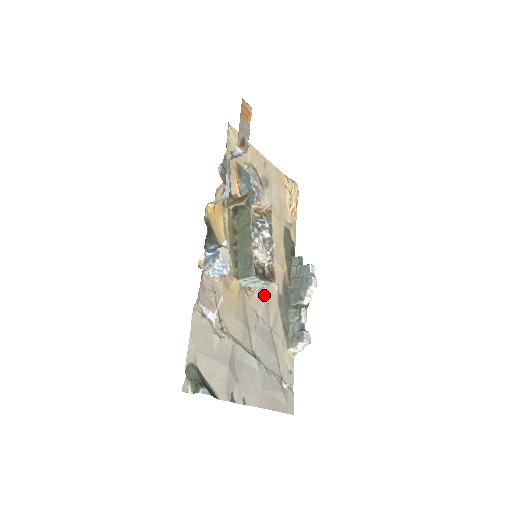
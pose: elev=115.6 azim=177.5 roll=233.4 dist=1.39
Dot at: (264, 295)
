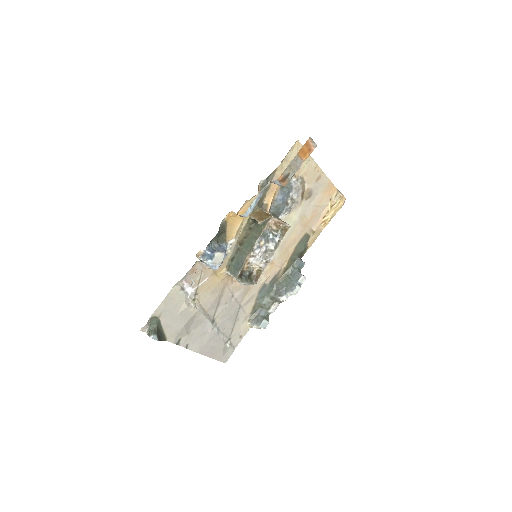
Dot at: occluded
